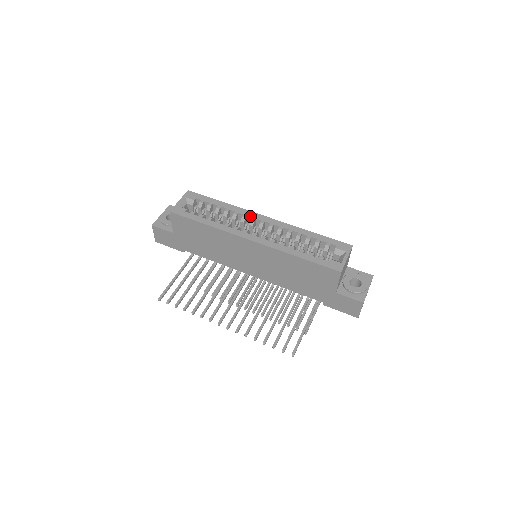
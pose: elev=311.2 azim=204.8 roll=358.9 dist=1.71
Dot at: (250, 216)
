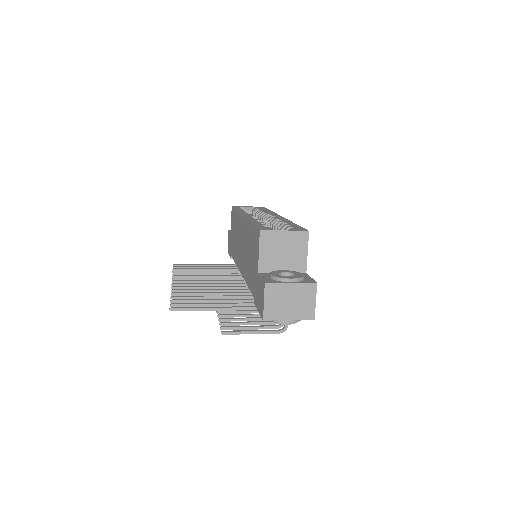
Dot at: (271, 214)
